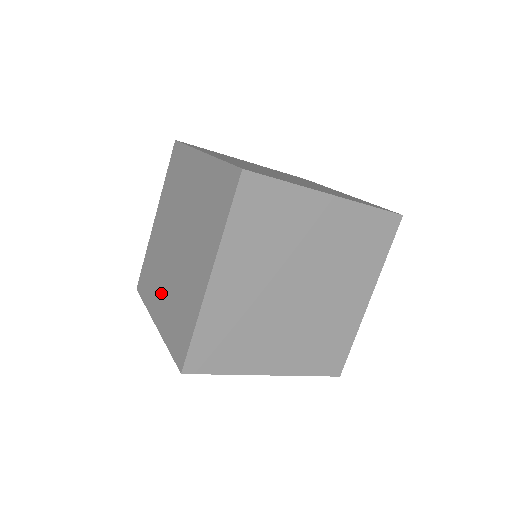
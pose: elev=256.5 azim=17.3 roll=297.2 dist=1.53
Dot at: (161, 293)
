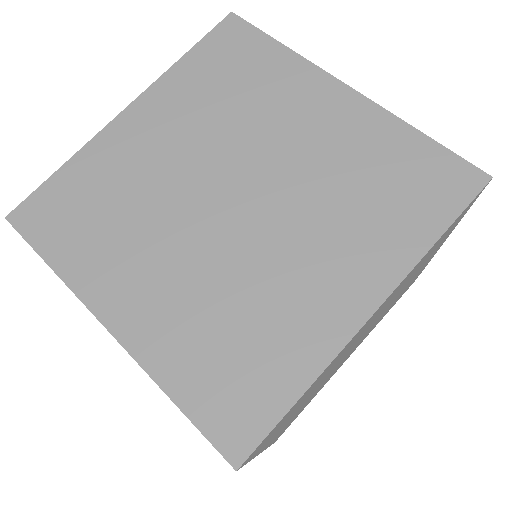
Dot at: occluded
